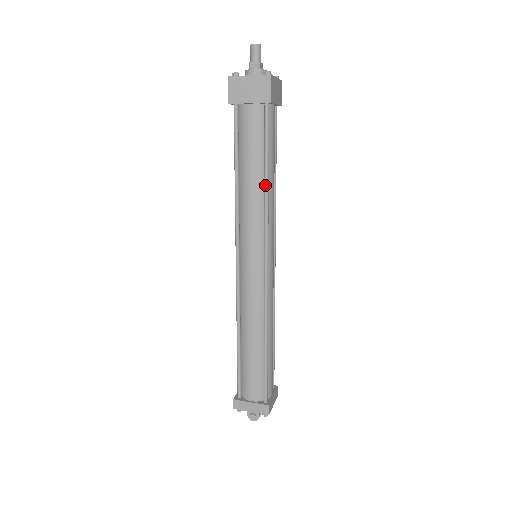
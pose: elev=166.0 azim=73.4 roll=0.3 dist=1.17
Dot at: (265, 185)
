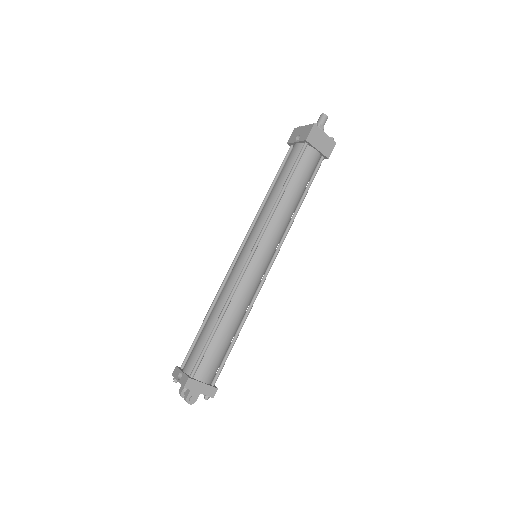
Dot at: (298, 208)
